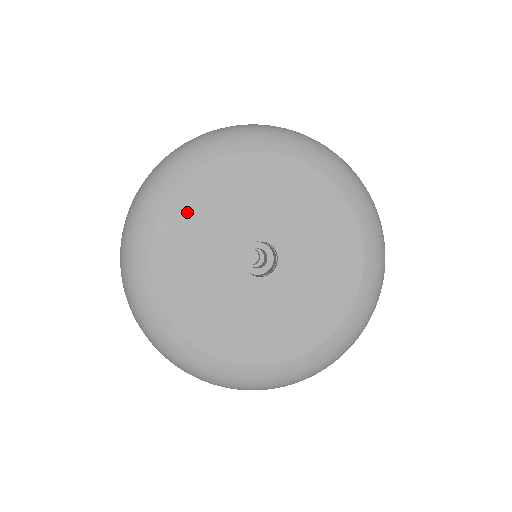
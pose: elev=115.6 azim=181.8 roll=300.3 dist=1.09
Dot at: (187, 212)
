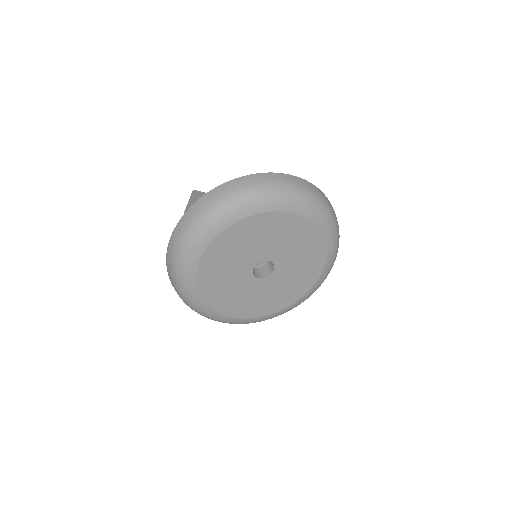
Dot at: (214, 293)
